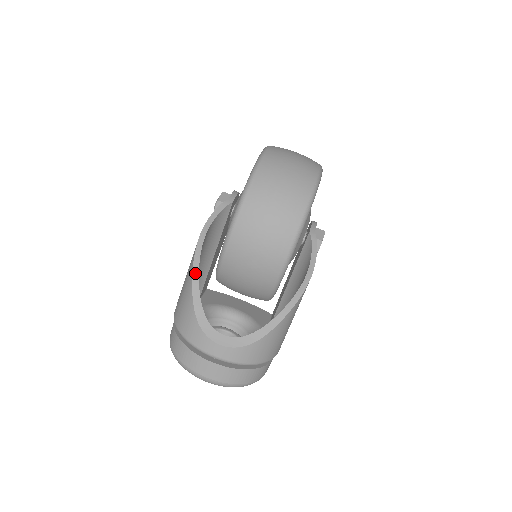
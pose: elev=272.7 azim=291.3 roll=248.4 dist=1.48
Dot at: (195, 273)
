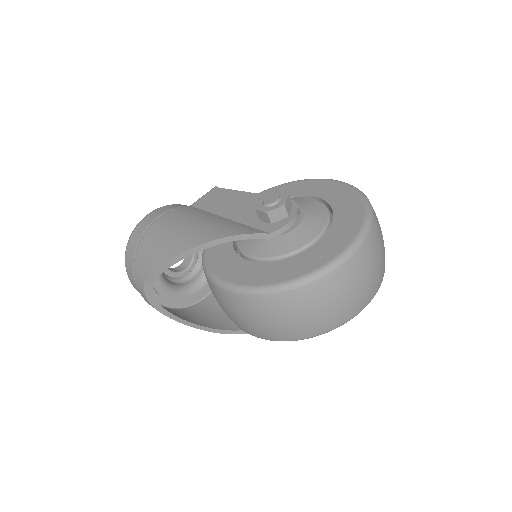
Dot at: (172, 262)
